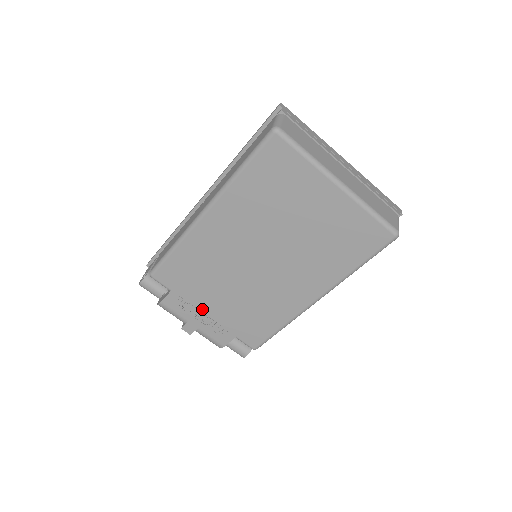
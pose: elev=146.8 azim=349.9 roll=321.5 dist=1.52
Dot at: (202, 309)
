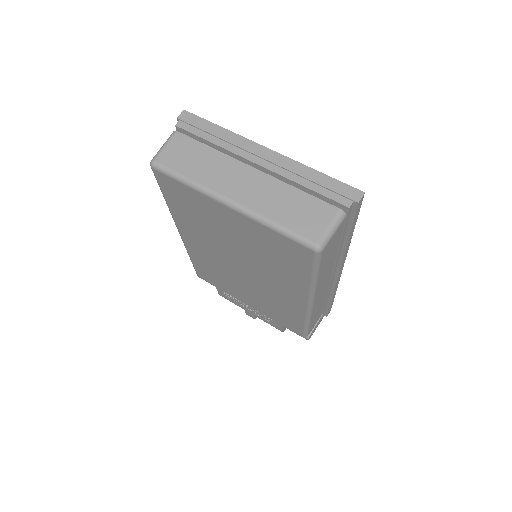
Dot at: (244, 302)
